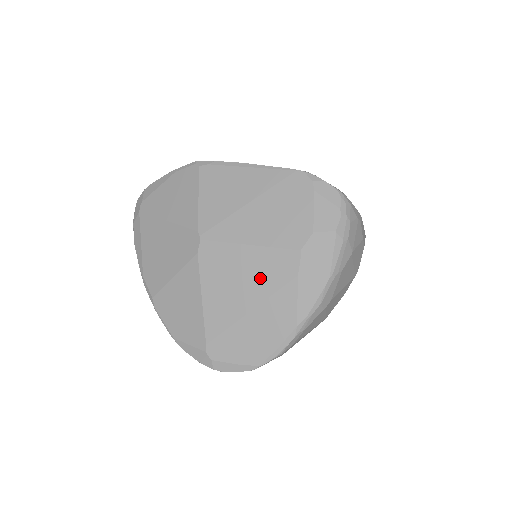
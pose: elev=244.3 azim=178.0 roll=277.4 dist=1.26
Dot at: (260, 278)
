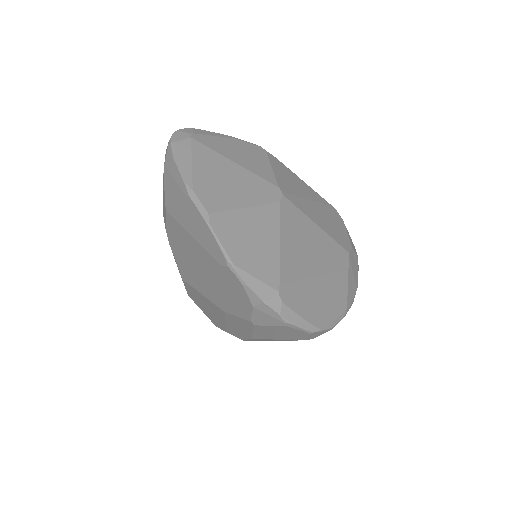
Dot at: (325, 254)
